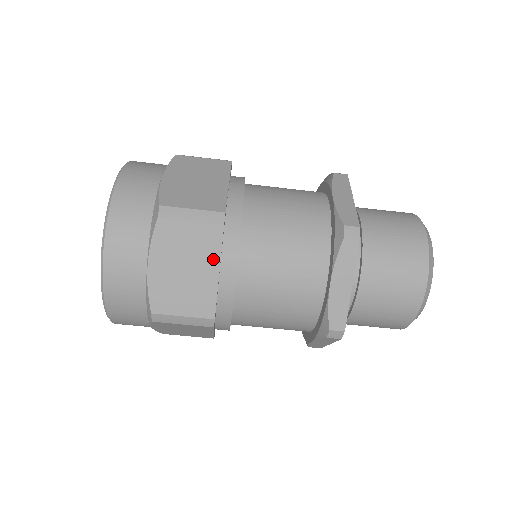
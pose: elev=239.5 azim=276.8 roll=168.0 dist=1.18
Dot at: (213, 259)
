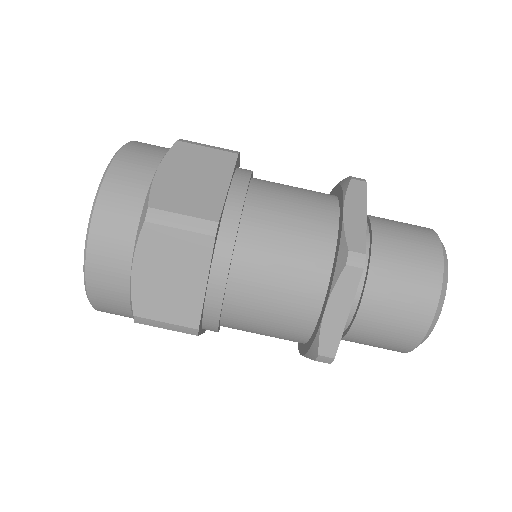
Dot at: (225, 175)
